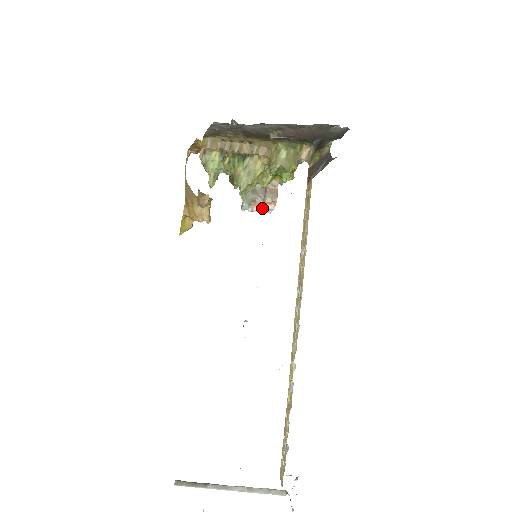
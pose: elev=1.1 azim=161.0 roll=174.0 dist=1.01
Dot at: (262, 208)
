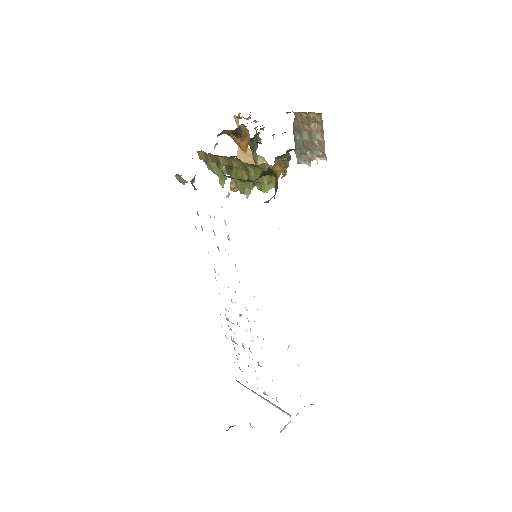
Dot at: (317, 159)
